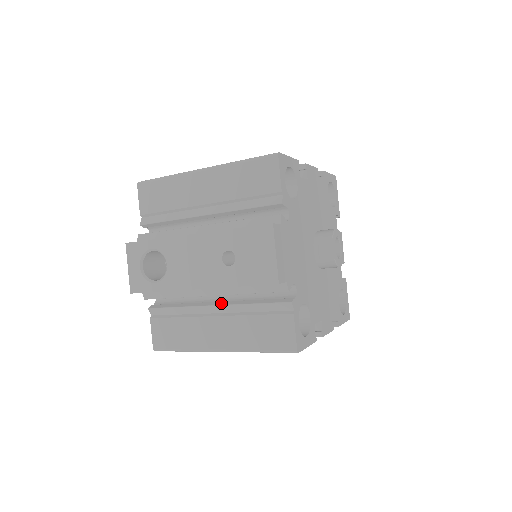
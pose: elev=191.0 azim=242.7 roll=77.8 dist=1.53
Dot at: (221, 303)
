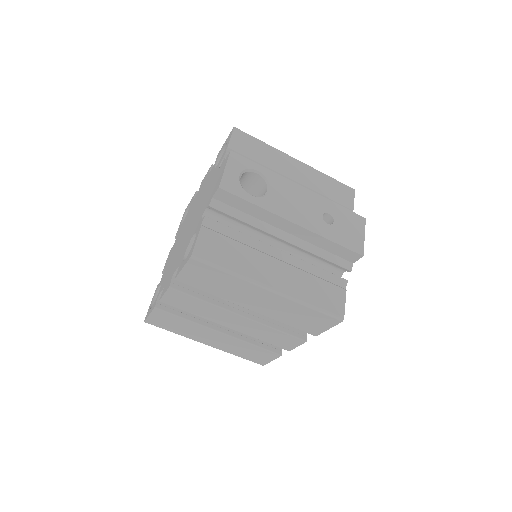
Dot at: (285, 252)
